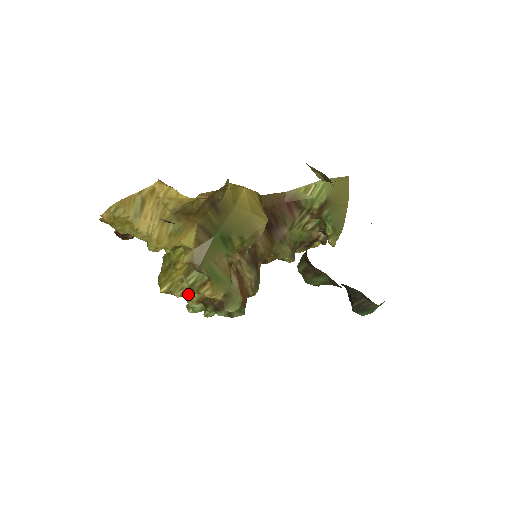
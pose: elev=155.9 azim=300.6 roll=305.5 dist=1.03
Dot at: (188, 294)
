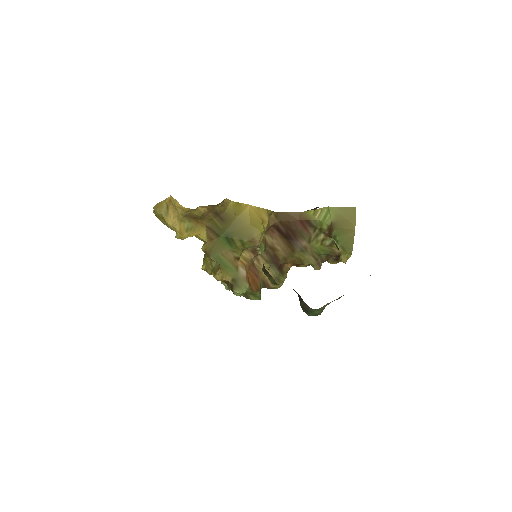
Dot at: (214, 274)
